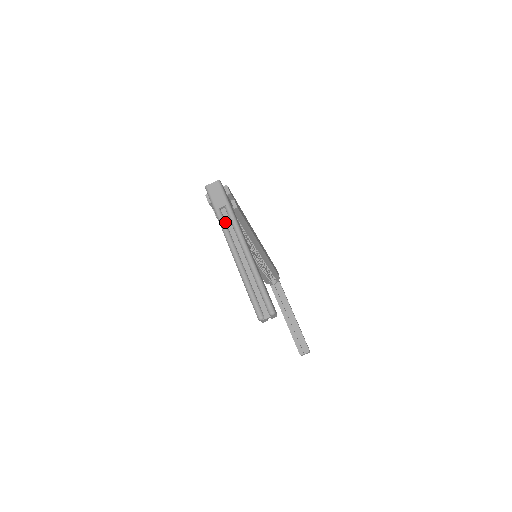
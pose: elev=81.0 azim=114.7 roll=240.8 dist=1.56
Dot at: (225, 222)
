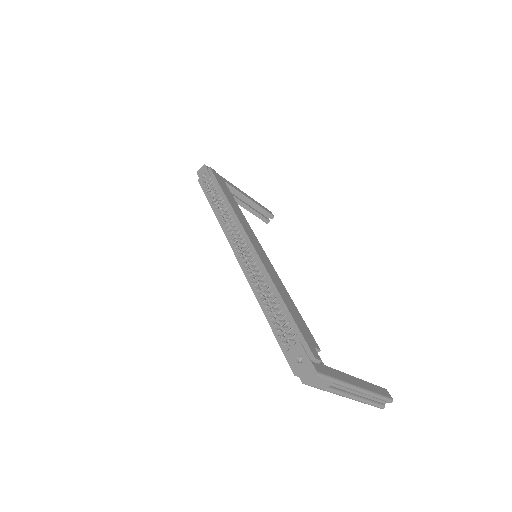
Dot at: (335, 389)
